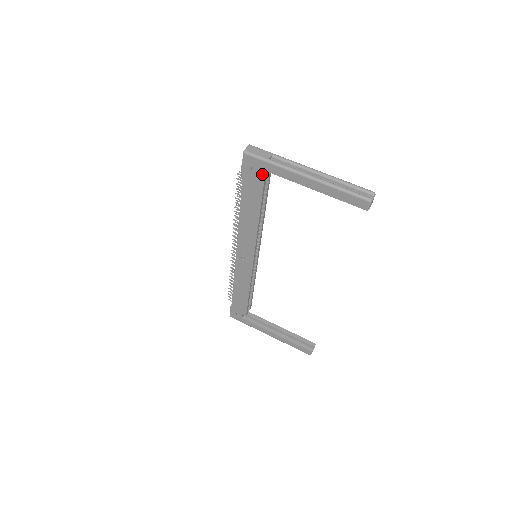
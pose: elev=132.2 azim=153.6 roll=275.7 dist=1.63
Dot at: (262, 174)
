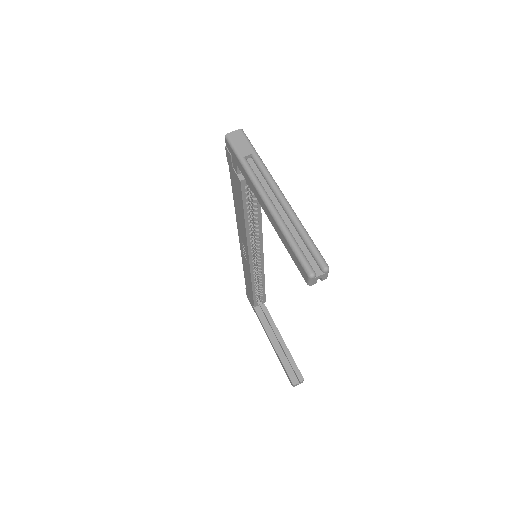
Dot at: occluded
